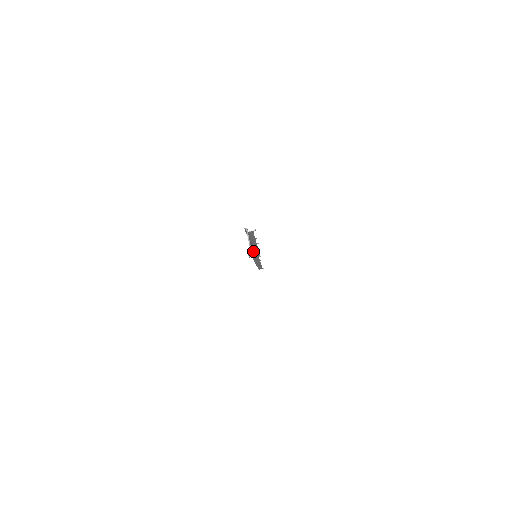
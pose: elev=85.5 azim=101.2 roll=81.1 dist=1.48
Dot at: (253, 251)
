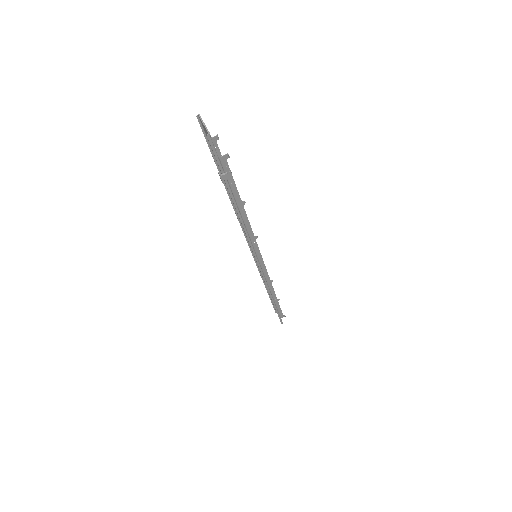
Dot at: occluded
